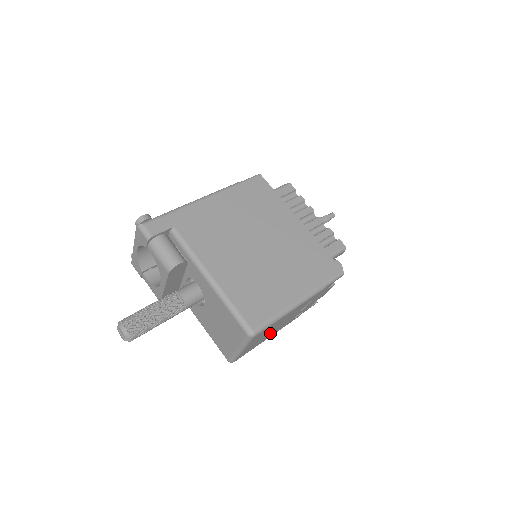
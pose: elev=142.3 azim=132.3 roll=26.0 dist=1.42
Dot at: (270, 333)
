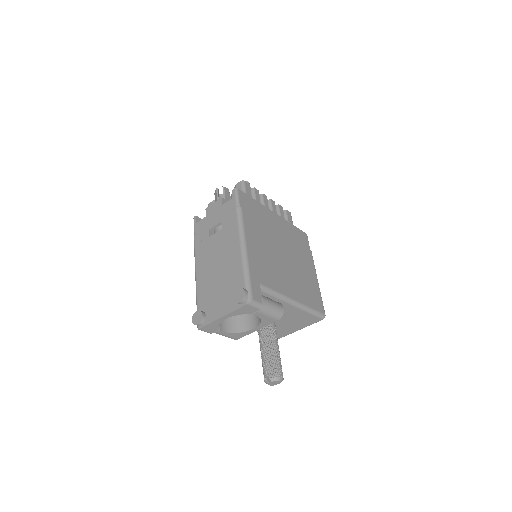
Dot at: occluded
